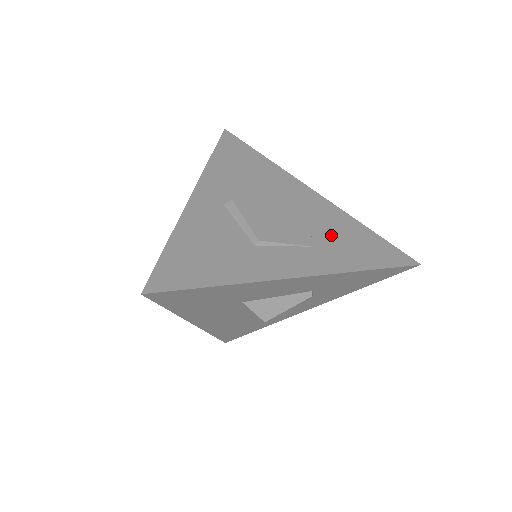
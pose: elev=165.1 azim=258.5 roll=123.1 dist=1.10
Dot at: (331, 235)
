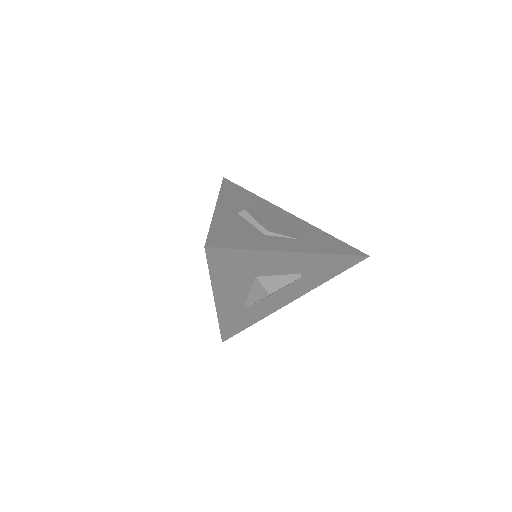
Dot at: (310, 236)
